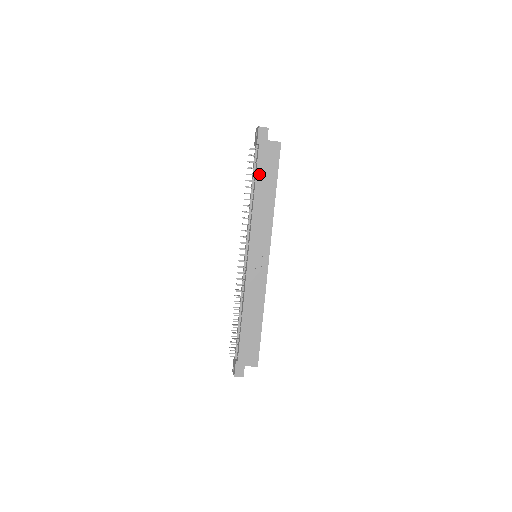
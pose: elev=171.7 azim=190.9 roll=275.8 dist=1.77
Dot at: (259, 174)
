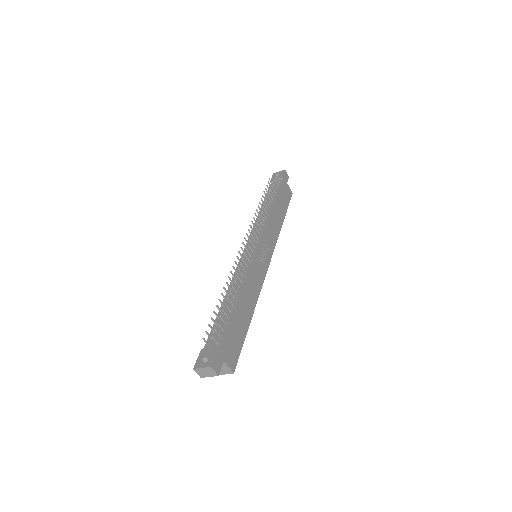
Dot at: (279, 196)
